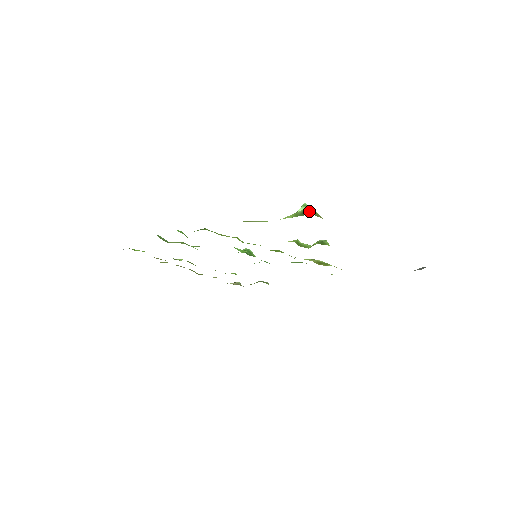
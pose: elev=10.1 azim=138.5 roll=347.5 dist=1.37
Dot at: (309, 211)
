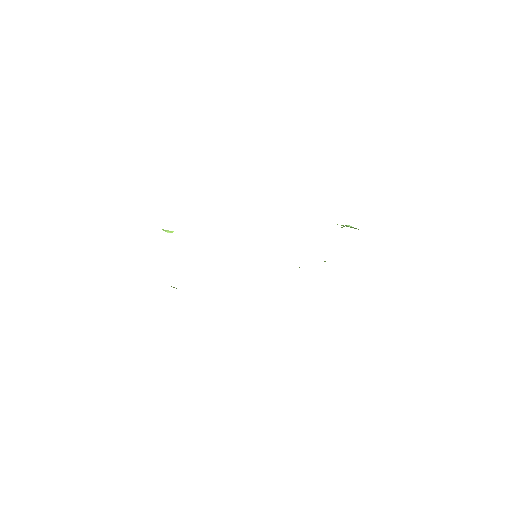
Dot at: occluded
